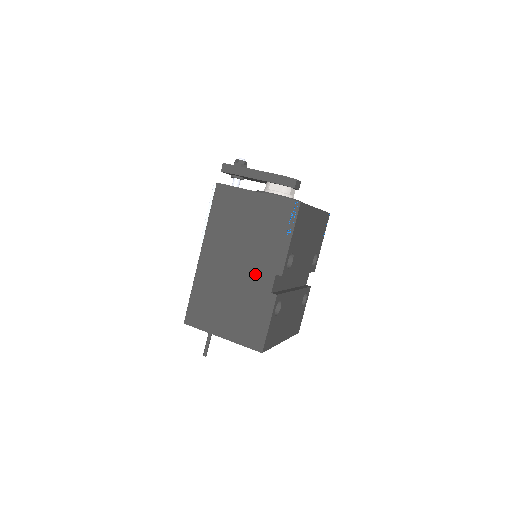
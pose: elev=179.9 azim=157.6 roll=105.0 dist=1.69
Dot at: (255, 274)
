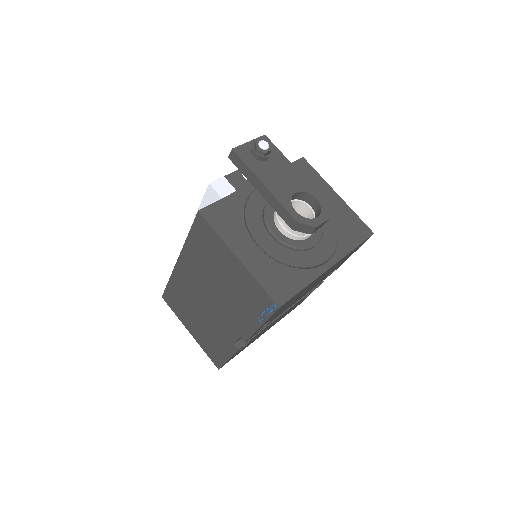
Dot at: (222, 320)
